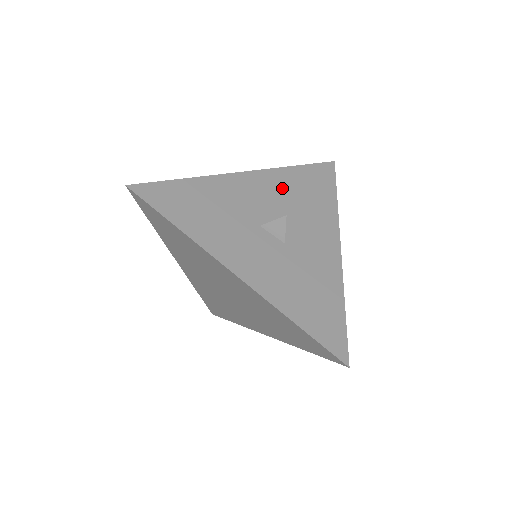
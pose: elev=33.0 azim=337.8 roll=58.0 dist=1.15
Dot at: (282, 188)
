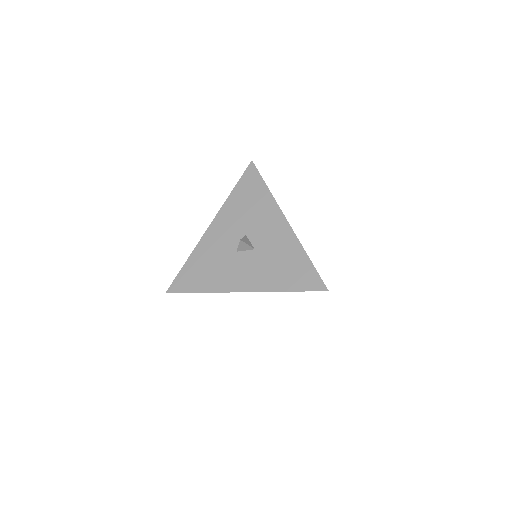
Dot at: (234, 215)
